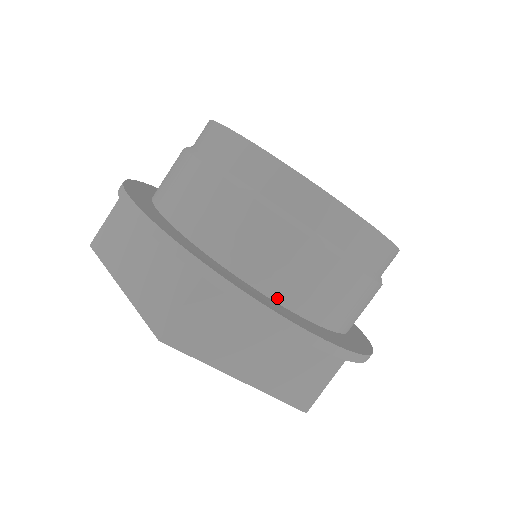
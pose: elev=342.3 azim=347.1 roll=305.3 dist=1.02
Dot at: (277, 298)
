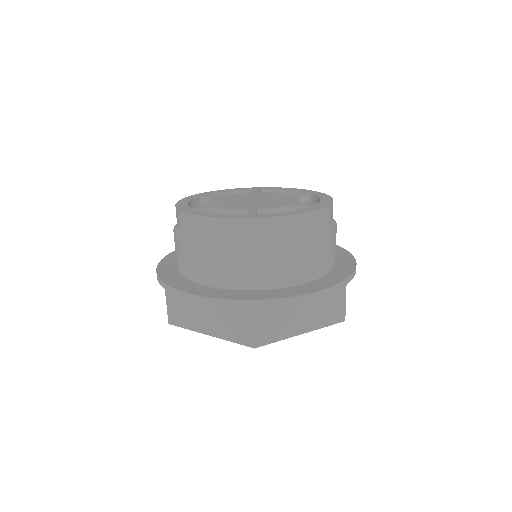
Dot at: (293, 284)
